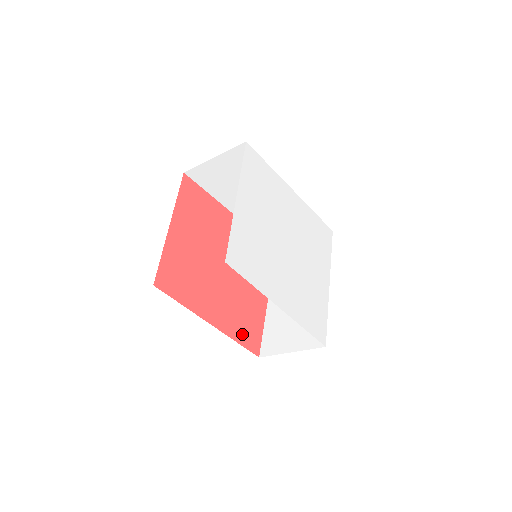
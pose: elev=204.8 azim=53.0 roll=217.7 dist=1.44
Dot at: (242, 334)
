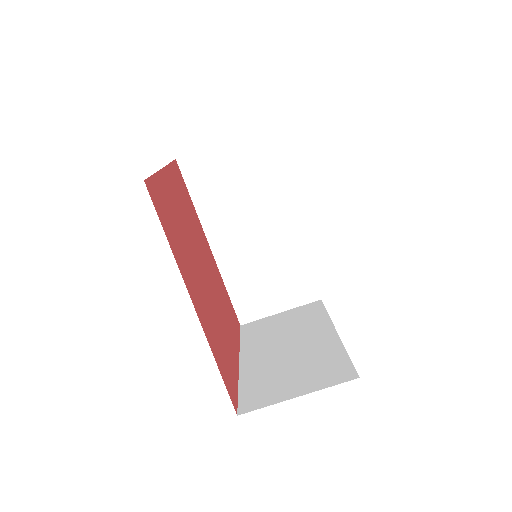
Dot at: (220, 362)
